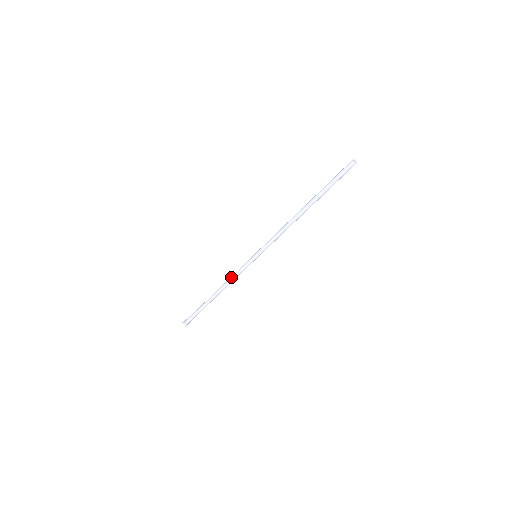
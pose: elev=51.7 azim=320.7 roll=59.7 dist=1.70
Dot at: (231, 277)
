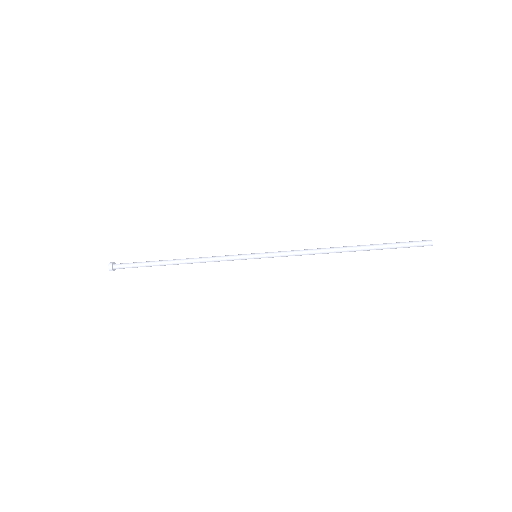
Dot at: (210, 257)
